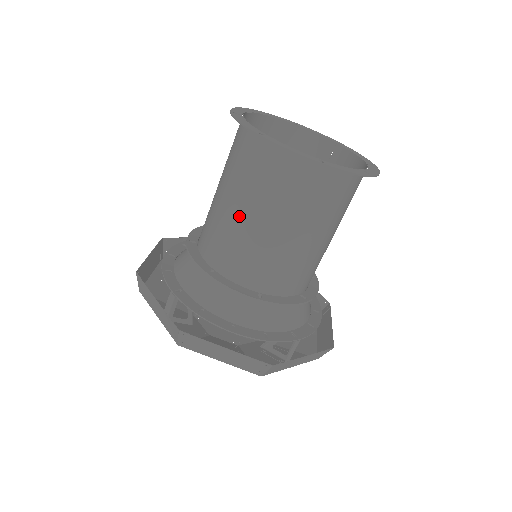
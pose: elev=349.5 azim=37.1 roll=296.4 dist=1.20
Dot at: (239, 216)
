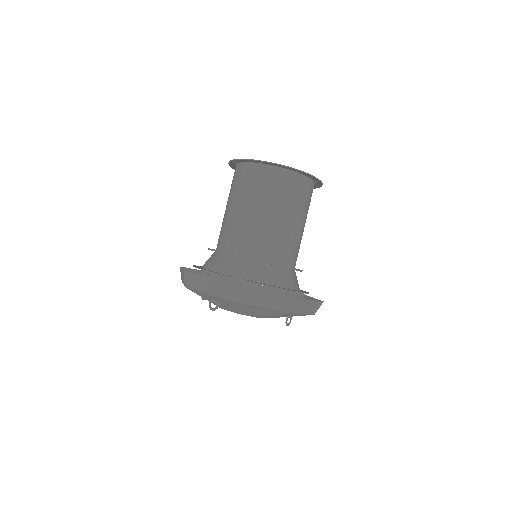
Dot at: (252, 214)
